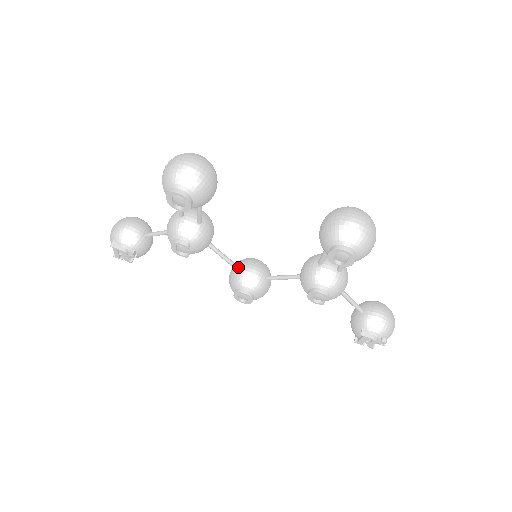
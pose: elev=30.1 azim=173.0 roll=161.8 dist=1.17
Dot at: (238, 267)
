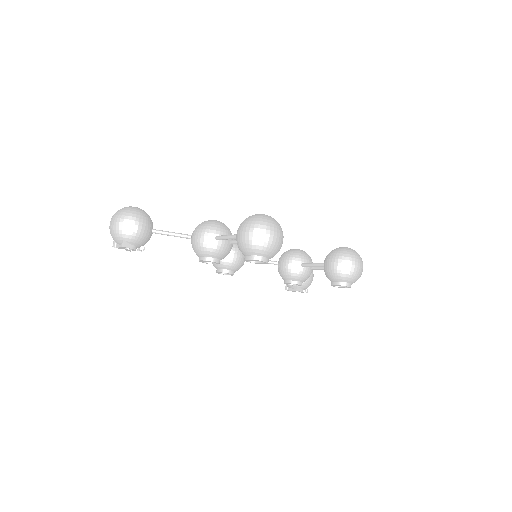
Dot at: occluded
